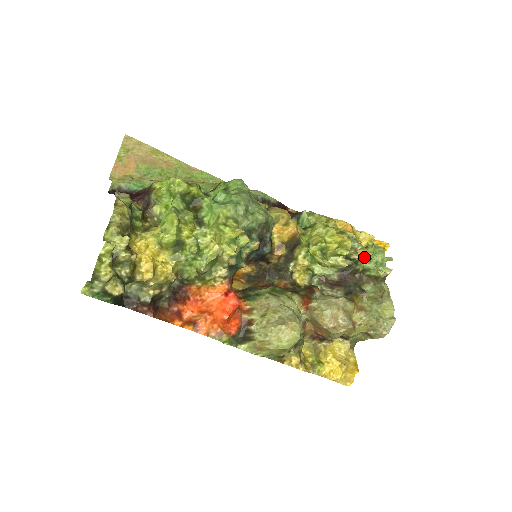
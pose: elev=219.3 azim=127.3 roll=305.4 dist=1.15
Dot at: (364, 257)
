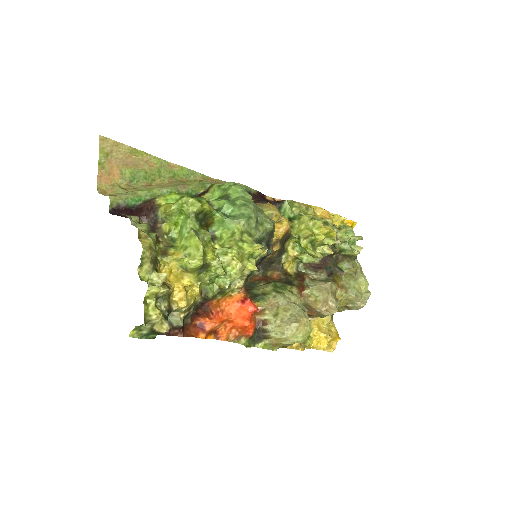
Dot at: (341, 240)
